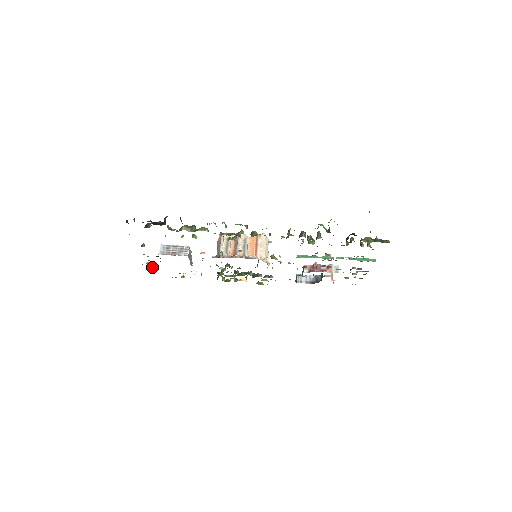
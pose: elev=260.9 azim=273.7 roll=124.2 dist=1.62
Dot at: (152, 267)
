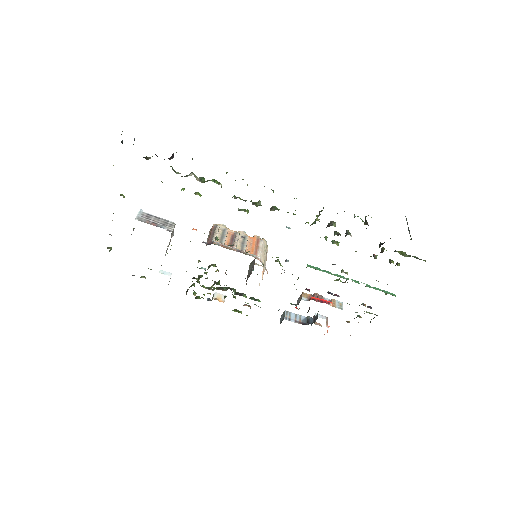
Dot at: (111, 247)
